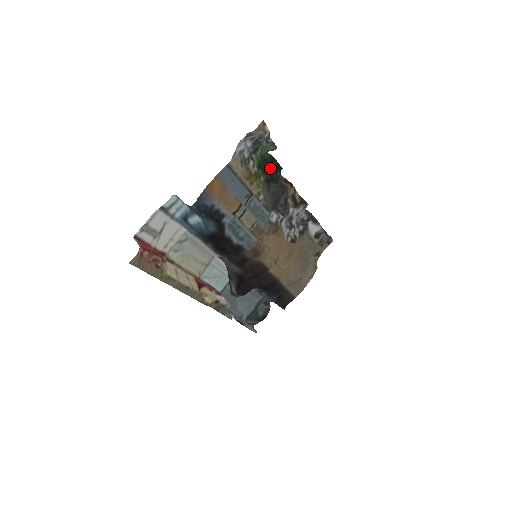
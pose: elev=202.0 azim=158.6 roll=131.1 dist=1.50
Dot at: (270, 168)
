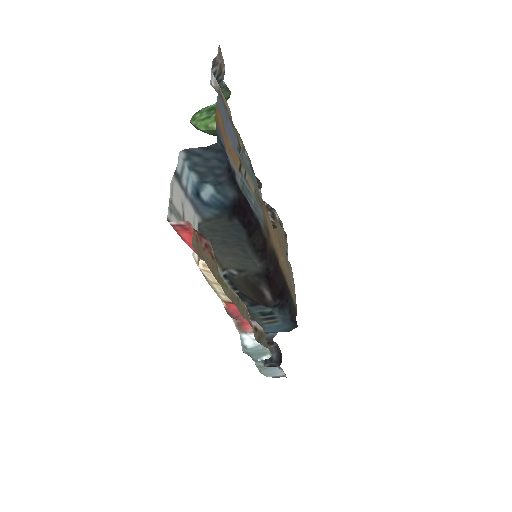
Dot at: occluded
